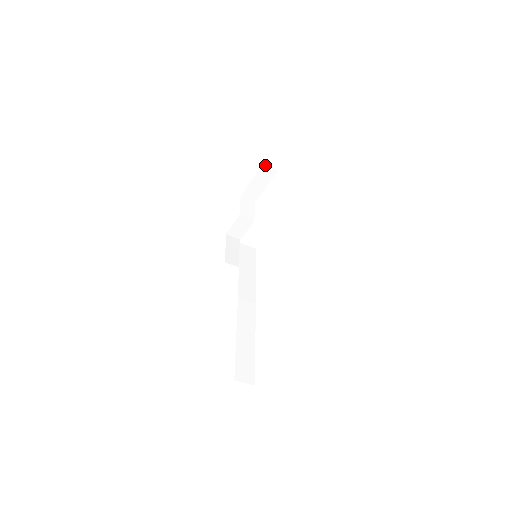
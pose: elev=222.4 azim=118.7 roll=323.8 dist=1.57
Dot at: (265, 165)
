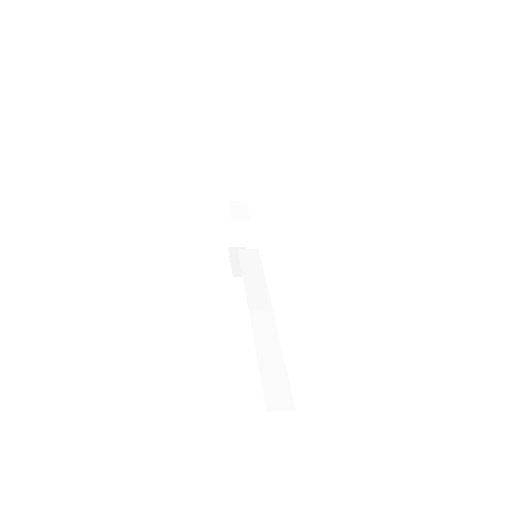
Dot at: (237, 155)
